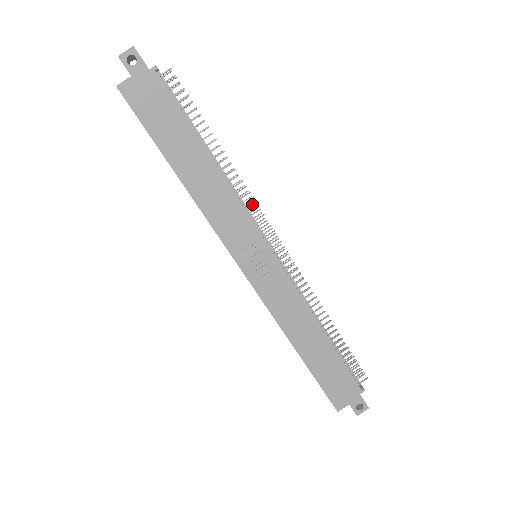
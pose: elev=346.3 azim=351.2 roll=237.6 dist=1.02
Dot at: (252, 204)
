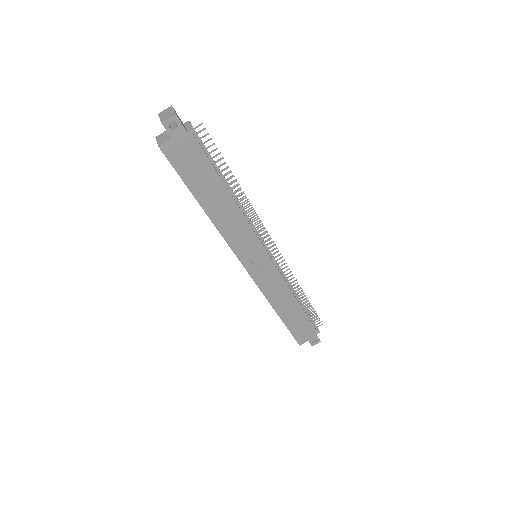
Dot at: occluded
